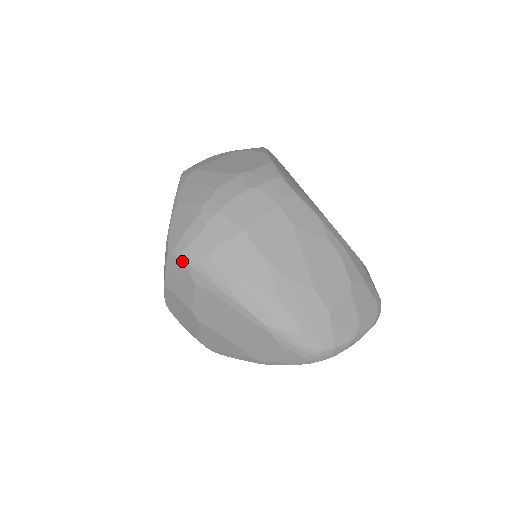
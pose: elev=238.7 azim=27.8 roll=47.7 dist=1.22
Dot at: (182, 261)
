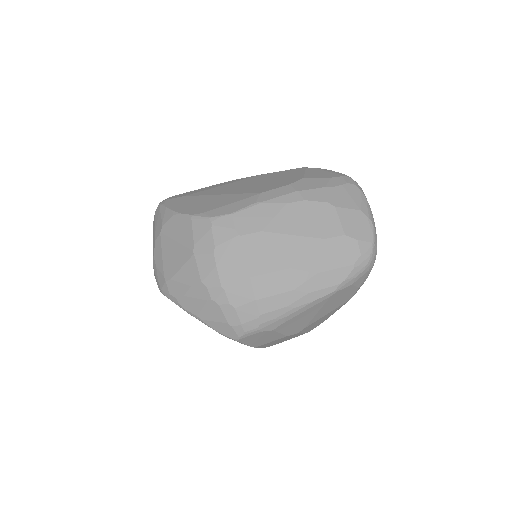
Dot at: (251, 334)
